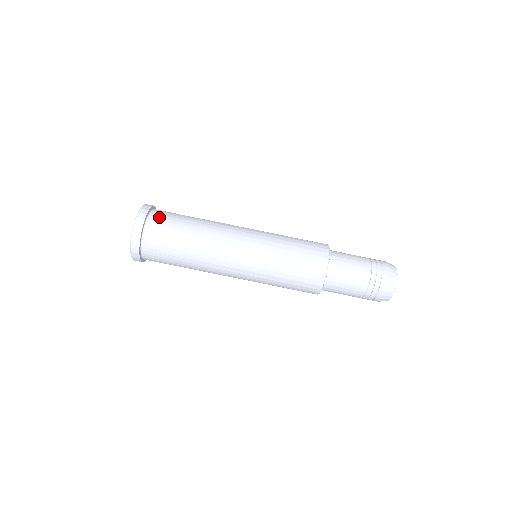
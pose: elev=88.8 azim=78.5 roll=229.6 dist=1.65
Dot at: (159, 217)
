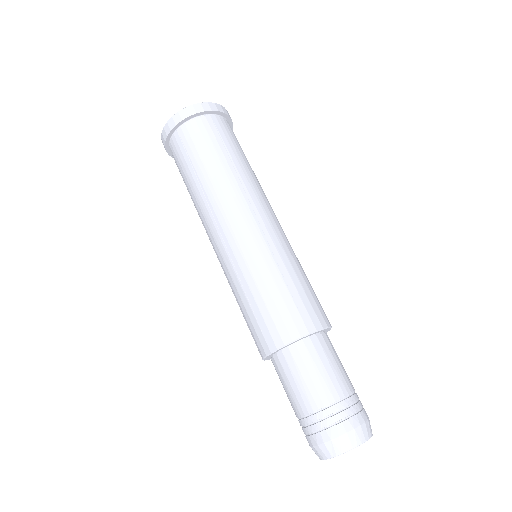
Dot at: (224, 125)
